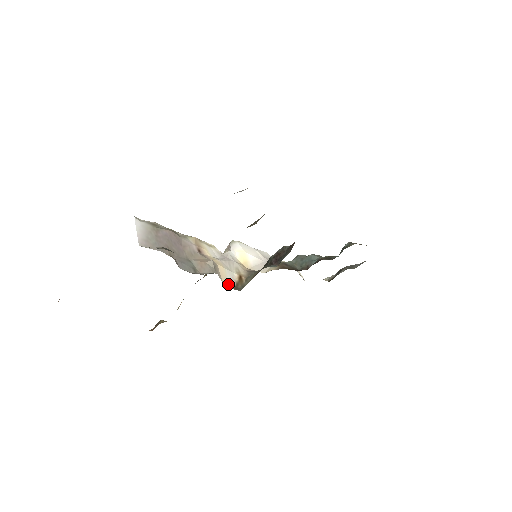
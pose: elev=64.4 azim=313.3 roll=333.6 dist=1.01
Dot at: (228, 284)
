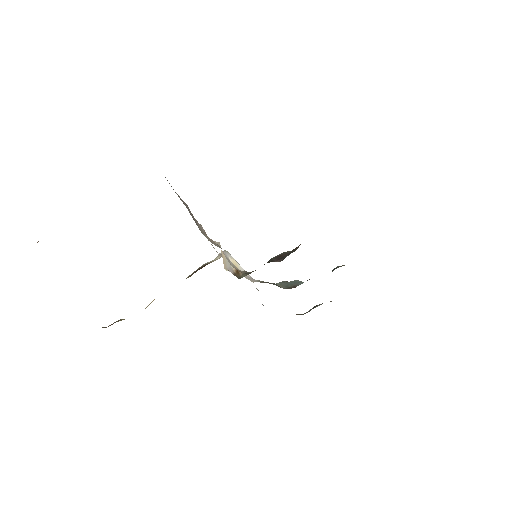
Dot at: (228, 270)
